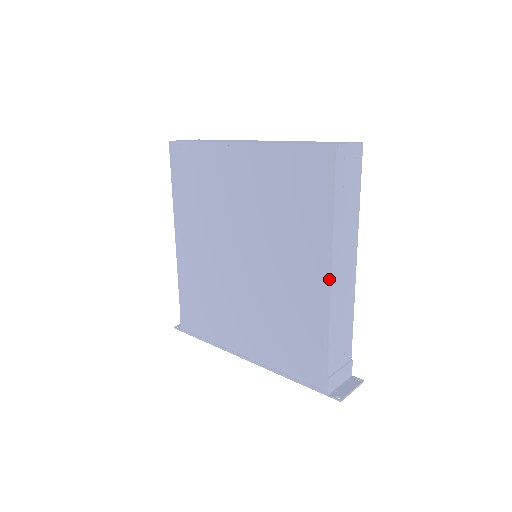
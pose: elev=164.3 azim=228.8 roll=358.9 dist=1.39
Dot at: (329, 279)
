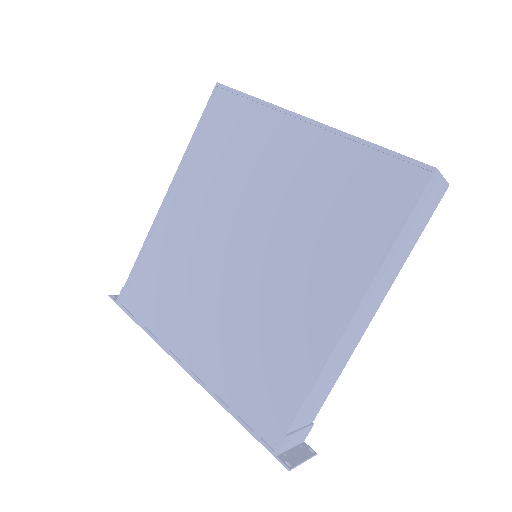
Dot at: (348, 319)
